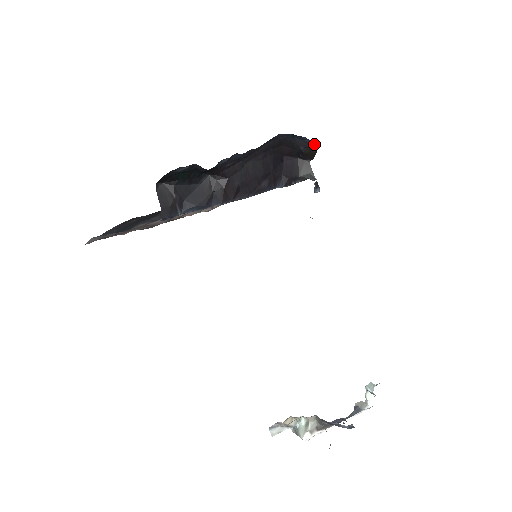
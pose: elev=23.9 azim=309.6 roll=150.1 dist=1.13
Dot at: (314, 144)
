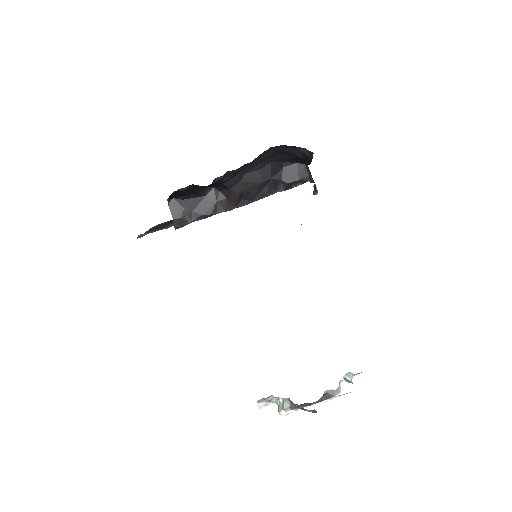
Dot at: (308, 151)
